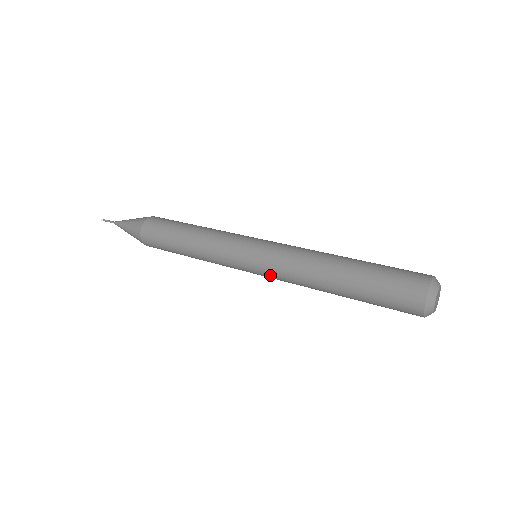
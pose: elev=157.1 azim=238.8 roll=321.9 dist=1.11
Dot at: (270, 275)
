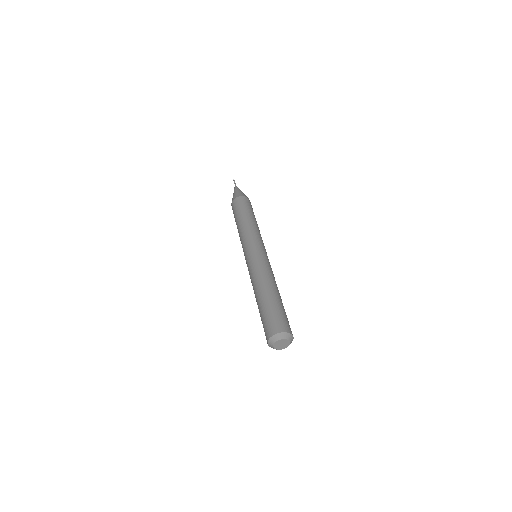
Dot at: occluded
